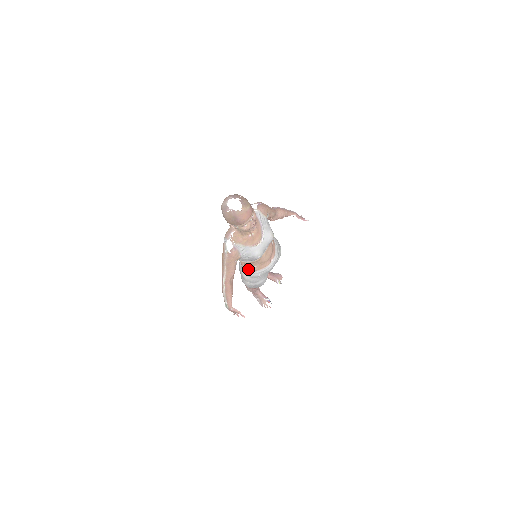
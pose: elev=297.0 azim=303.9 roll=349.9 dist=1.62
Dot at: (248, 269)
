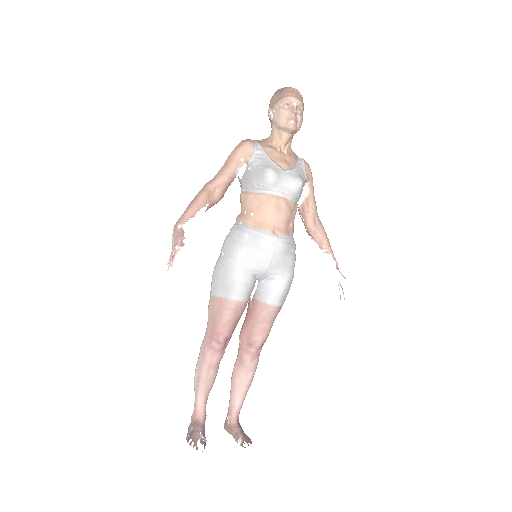
Dot at: (240, 217)
